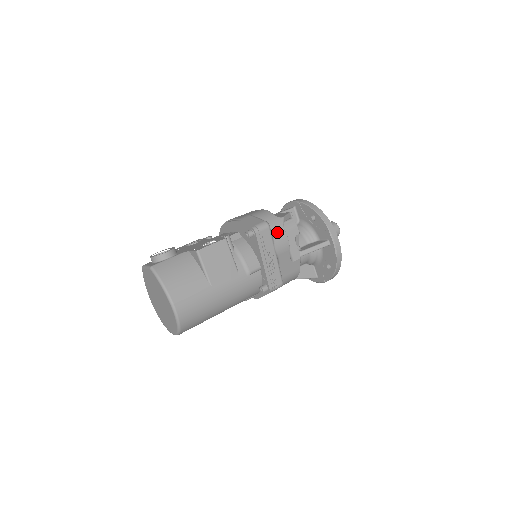
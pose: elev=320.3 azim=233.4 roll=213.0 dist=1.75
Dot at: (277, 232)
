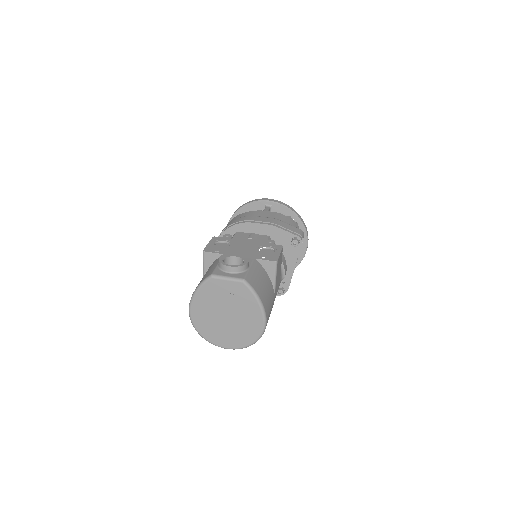
Dot at: occluded
